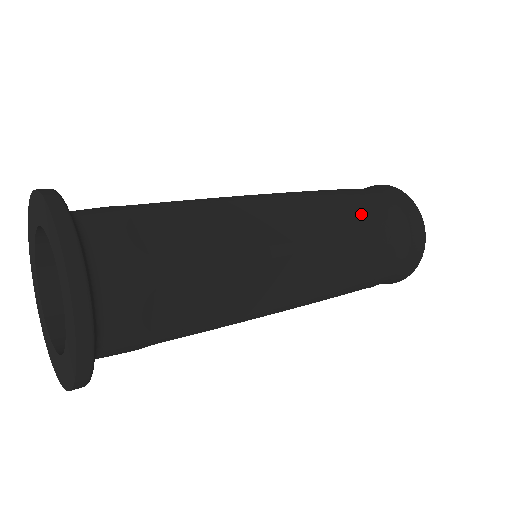
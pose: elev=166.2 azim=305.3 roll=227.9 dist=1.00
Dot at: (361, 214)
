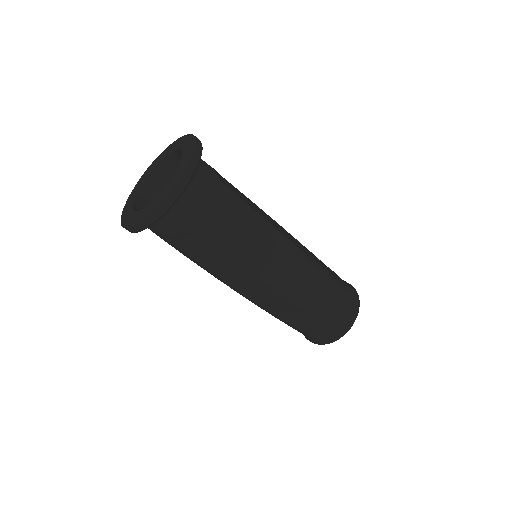
Dot at: occluded
